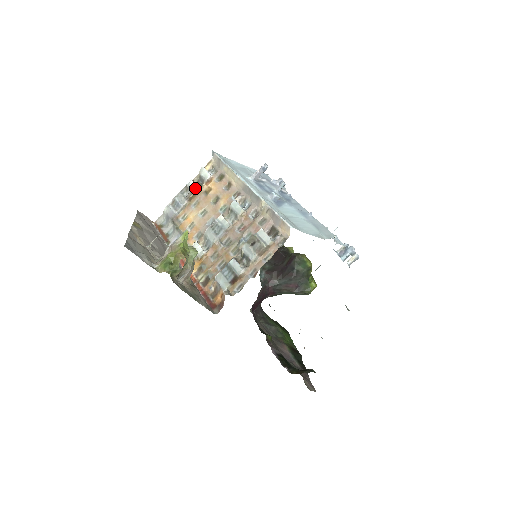
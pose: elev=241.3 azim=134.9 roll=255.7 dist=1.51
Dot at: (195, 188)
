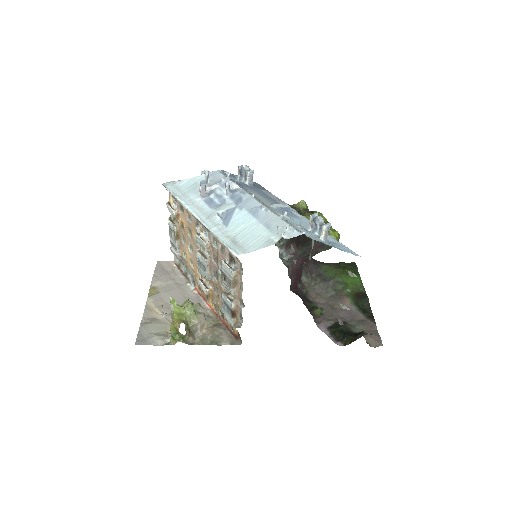
Dot at: (173, 227)
